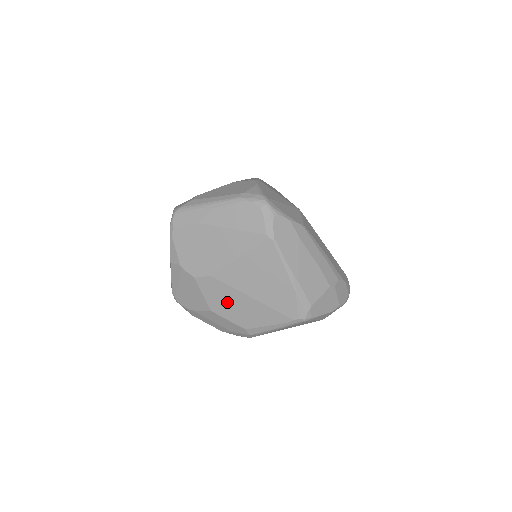
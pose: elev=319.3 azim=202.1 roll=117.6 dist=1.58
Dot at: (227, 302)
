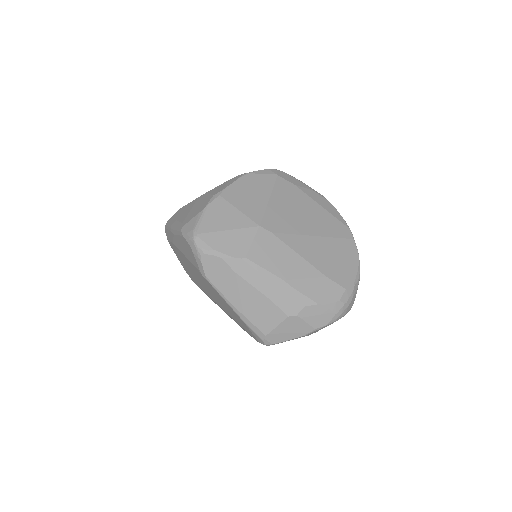
Dot at: occluded
